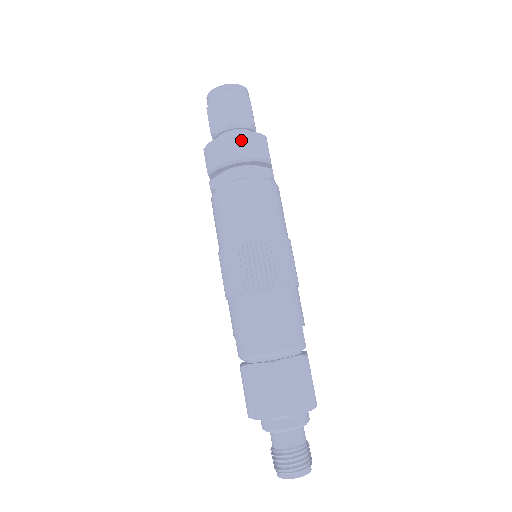
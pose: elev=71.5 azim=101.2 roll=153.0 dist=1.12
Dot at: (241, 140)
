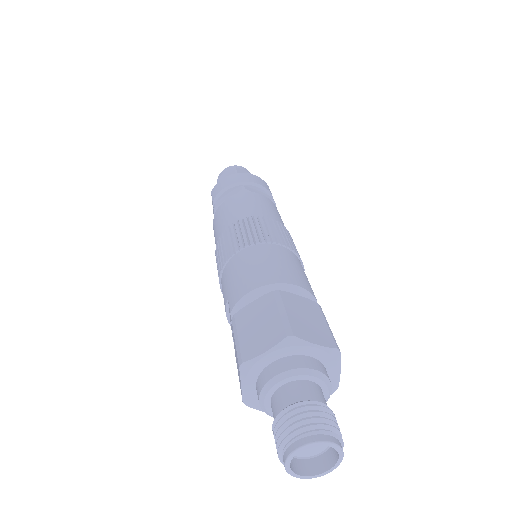
Dot at: (246, 175)
